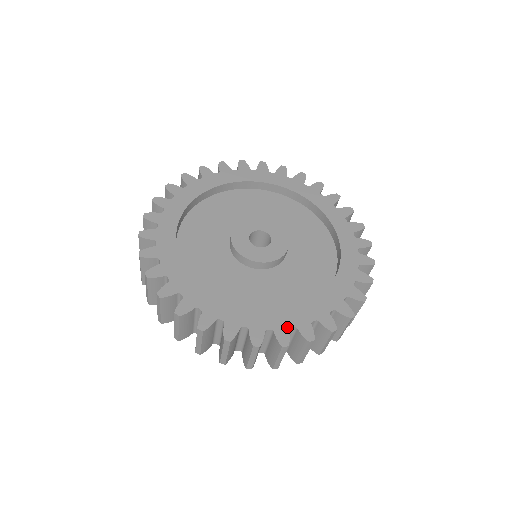
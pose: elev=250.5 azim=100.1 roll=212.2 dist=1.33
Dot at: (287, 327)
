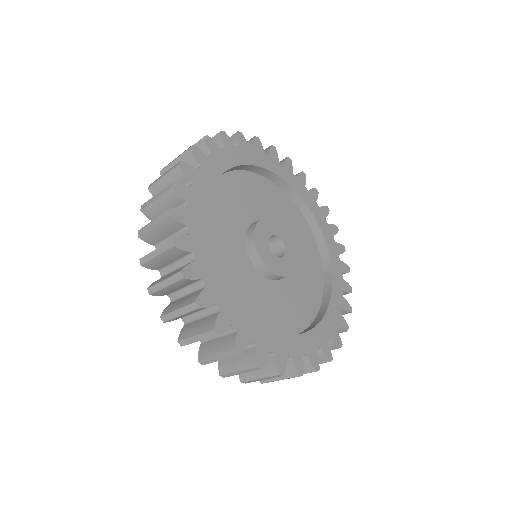
Dot at: (301, 354)
